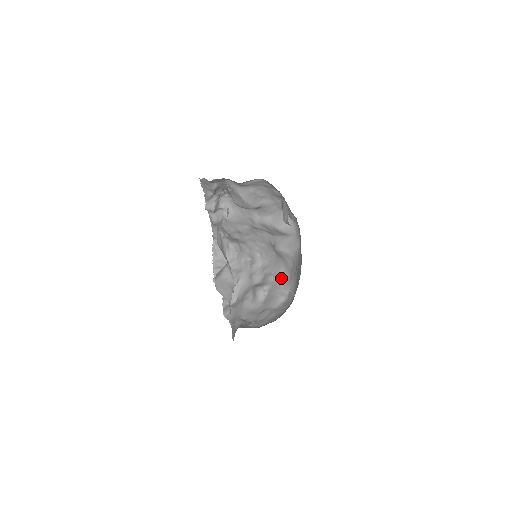
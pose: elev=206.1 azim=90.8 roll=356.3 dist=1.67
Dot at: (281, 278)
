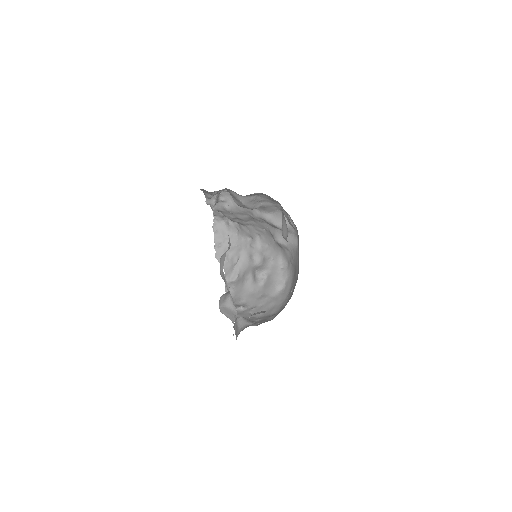
Dot at: (279, 264)
